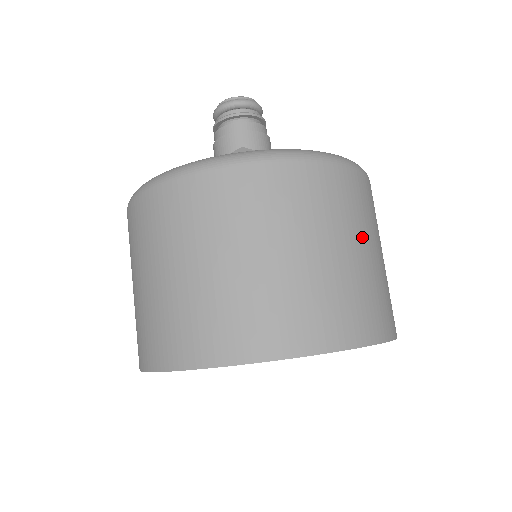
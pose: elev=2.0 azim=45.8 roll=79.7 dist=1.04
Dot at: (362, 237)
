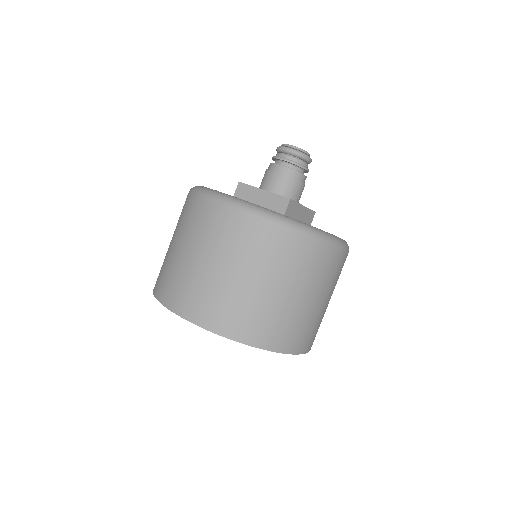
Dot at: (328, 294)
